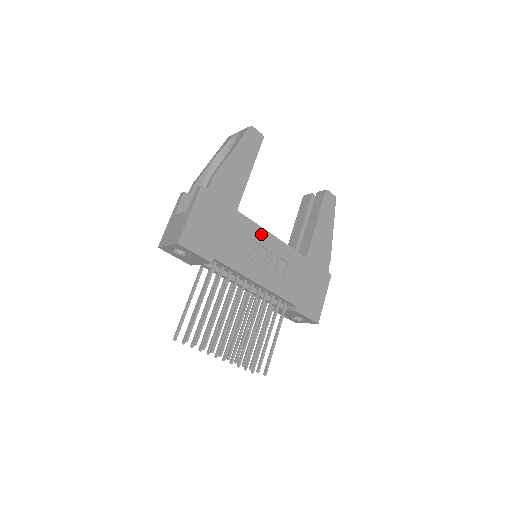
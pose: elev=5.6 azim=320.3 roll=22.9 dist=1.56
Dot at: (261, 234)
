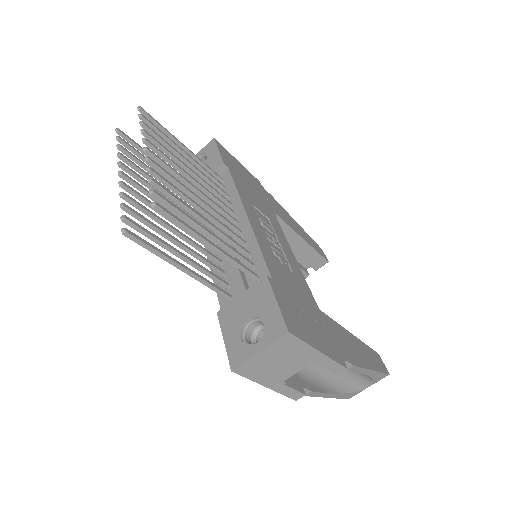
Dot at: (282, 237)
